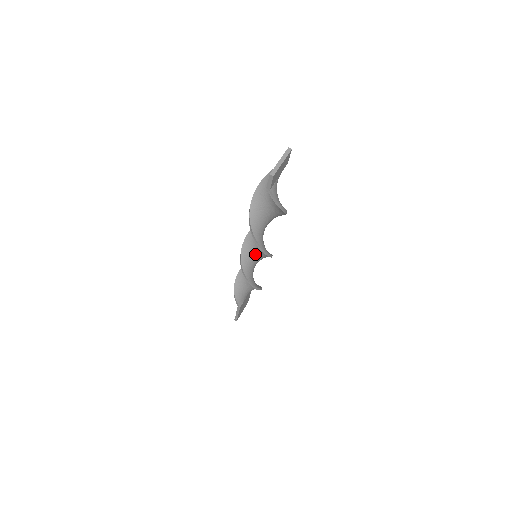
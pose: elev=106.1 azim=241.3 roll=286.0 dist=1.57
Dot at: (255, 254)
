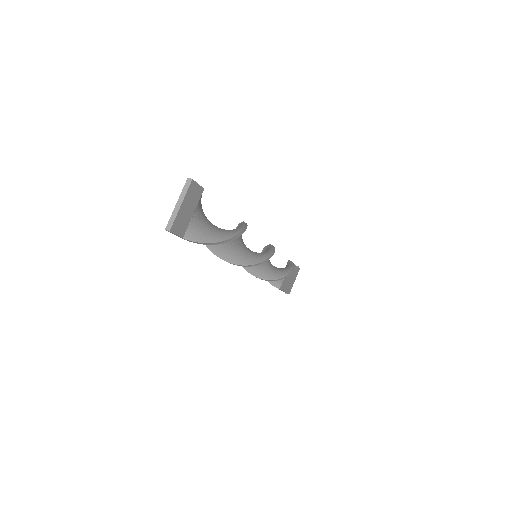
Dot at: occluded
